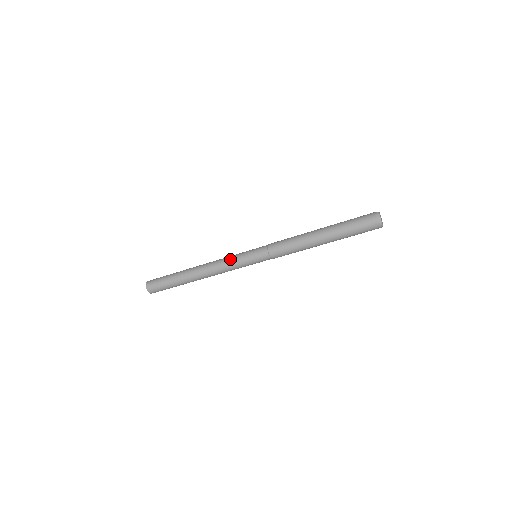
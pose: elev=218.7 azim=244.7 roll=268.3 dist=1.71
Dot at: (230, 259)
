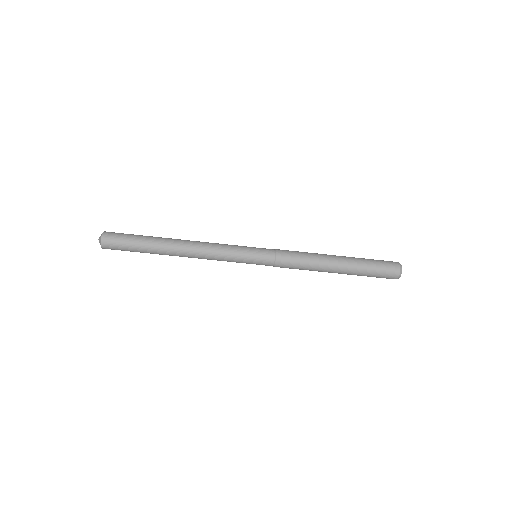
Dot at: (227, 246)
